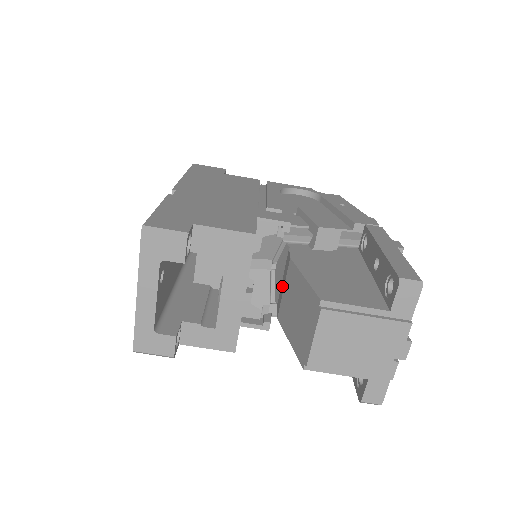
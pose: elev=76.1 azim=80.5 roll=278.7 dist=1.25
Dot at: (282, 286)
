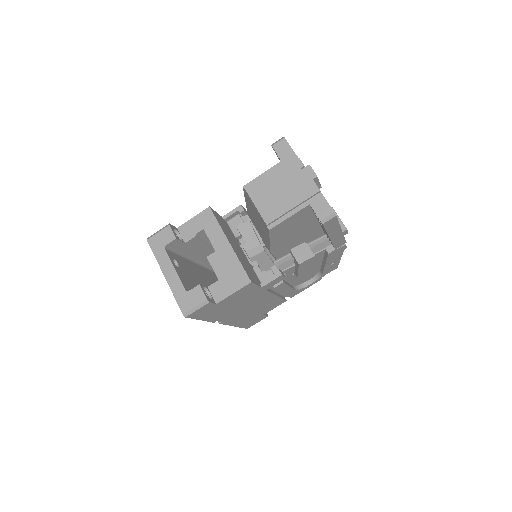
Dot at: occluded
